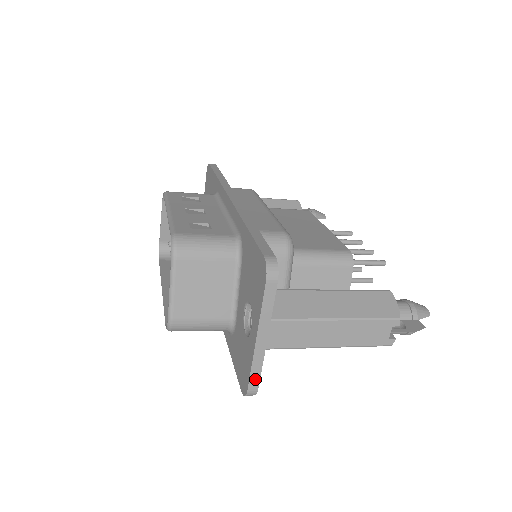
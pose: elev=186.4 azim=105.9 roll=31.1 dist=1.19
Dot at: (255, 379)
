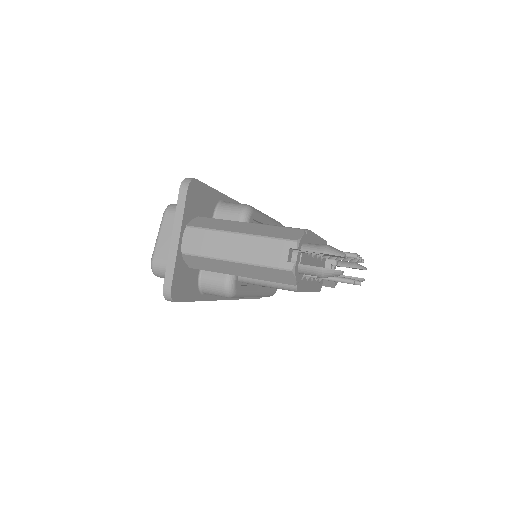
Dot at: (169, 277)
